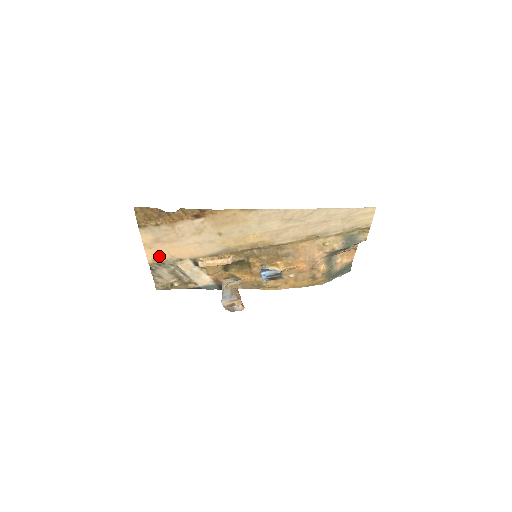
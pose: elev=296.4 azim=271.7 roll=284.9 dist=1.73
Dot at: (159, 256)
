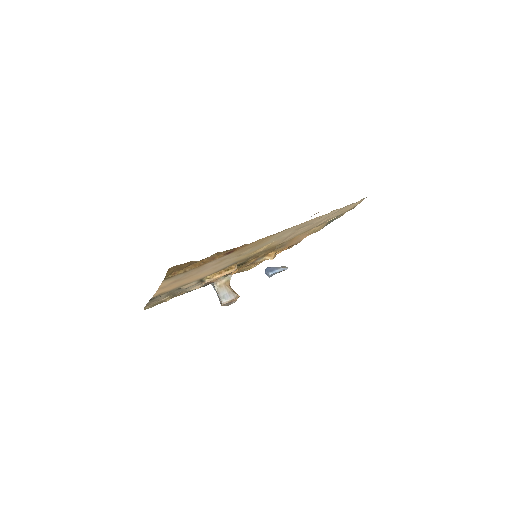
Dot at: (167, 290)
